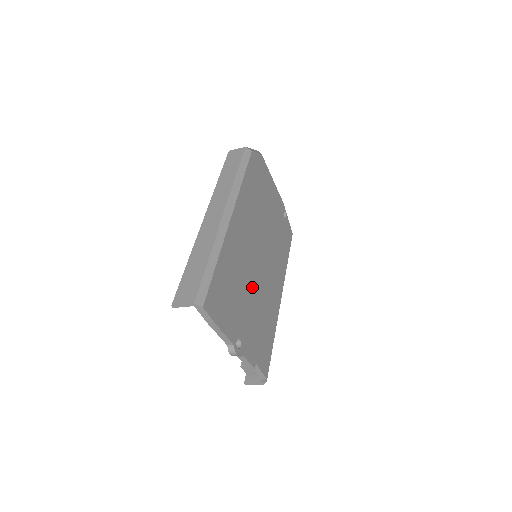
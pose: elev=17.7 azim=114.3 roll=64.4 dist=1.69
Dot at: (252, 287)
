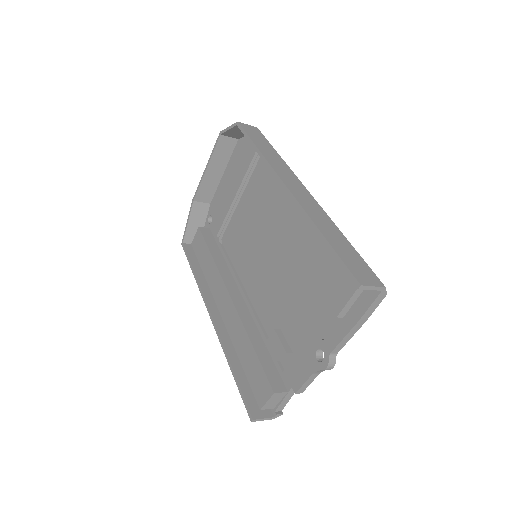
Dot at: occluded
